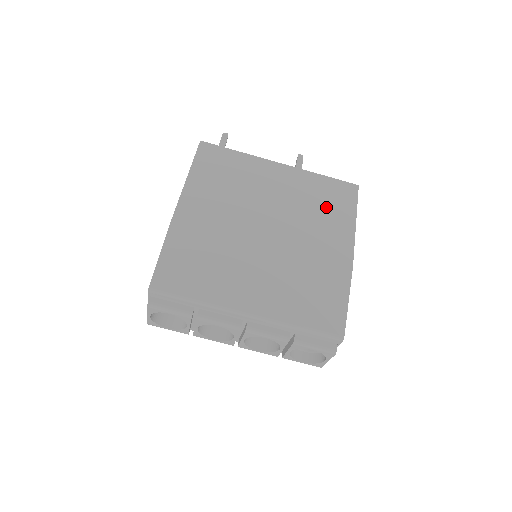
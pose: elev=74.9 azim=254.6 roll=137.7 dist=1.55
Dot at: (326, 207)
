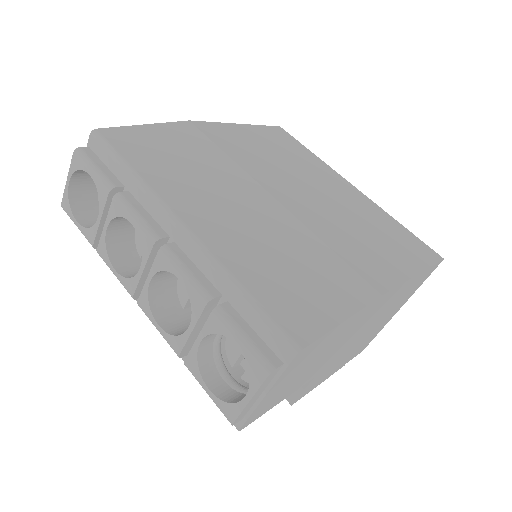
Dot at: (385, 238)
